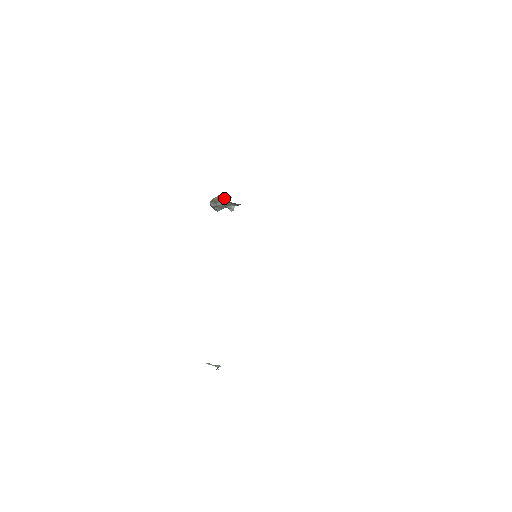
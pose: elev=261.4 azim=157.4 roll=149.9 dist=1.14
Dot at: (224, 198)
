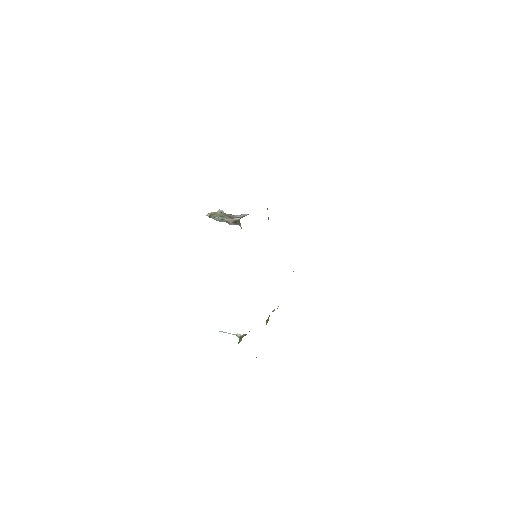
Dot at: (229, 215)
